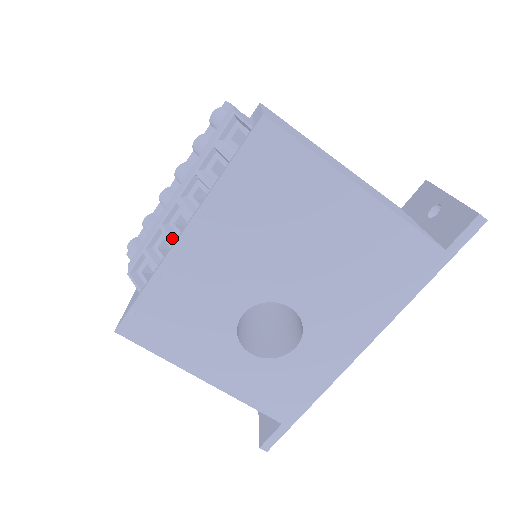
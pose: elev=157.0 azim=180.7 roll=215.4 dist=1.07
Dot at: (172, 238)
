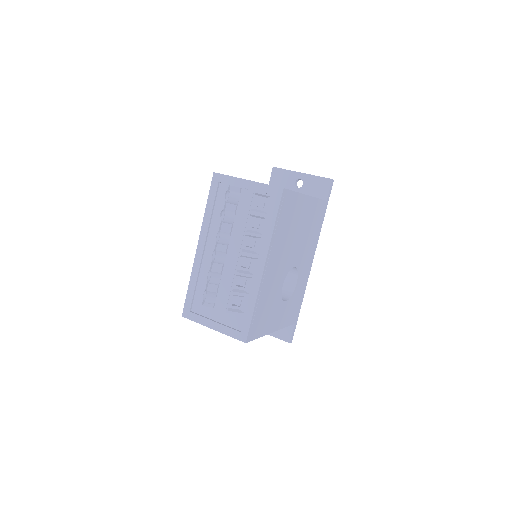
Dot at: (249, 274)
